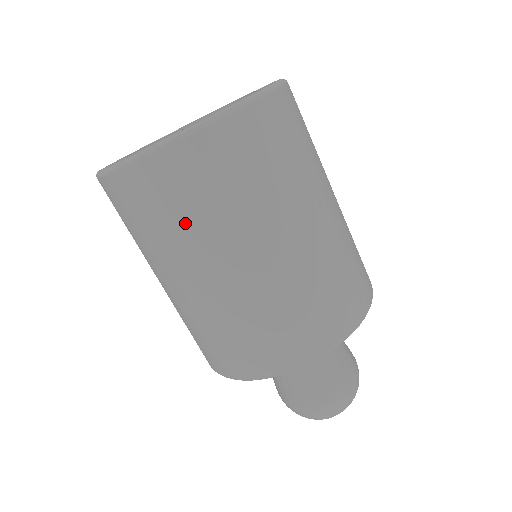
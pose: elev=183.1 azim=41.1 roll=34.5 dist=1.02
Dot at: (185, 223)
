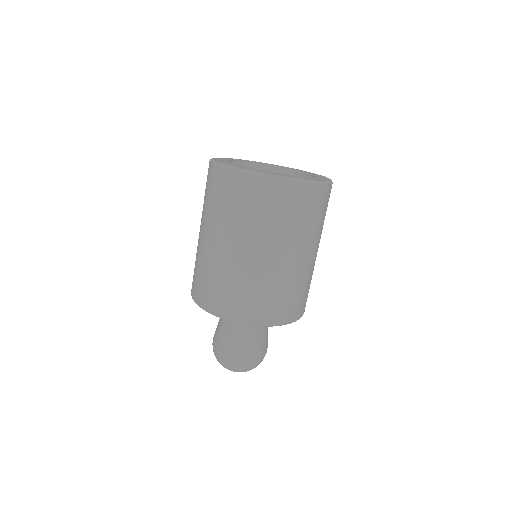
Dot at: (223, 209)
